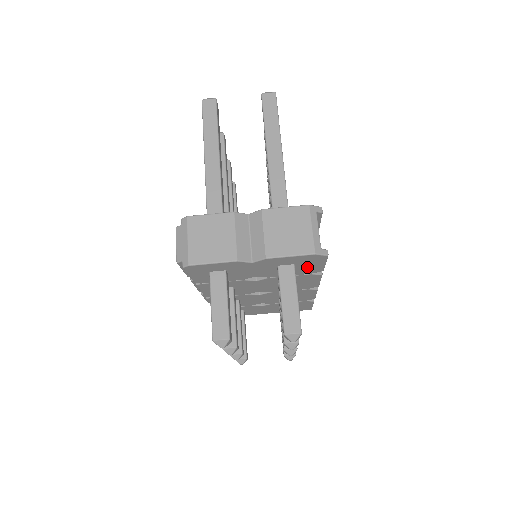
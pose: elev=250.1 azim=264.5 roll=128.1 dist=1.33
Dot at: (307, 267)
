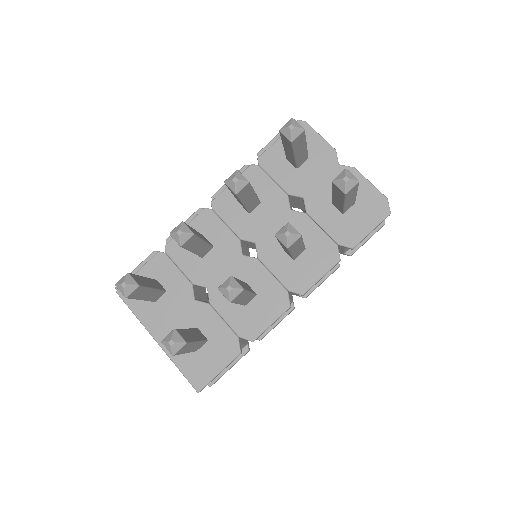
Dot at: (353, 222)
